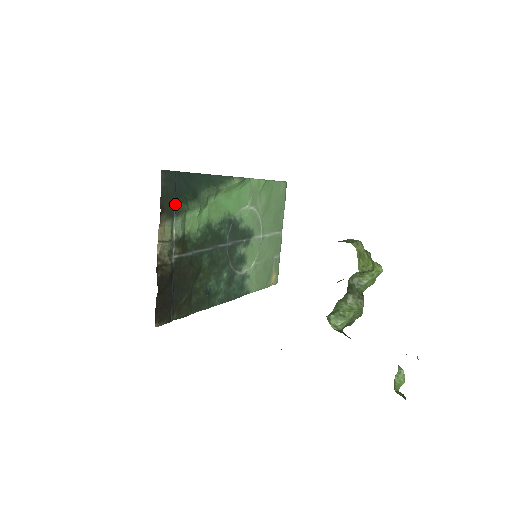
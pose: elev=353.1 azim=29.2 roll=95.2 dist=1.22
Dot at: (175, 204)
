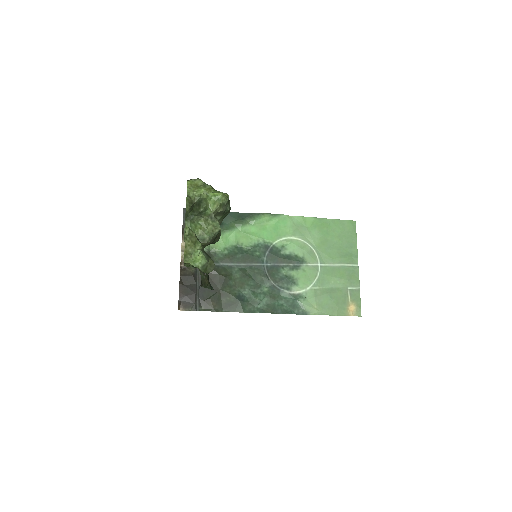
Dot at: occluded
